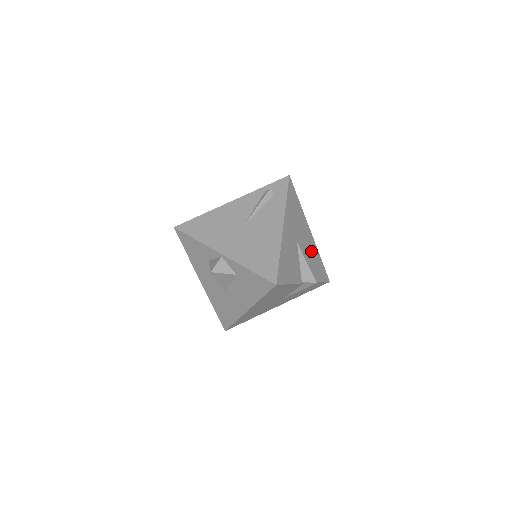
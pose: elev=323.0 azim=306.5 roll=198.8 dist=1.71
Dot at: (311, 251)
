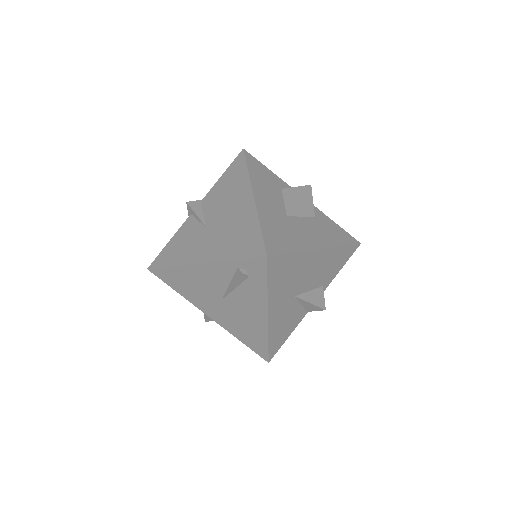
Dot at: (323, 266)
